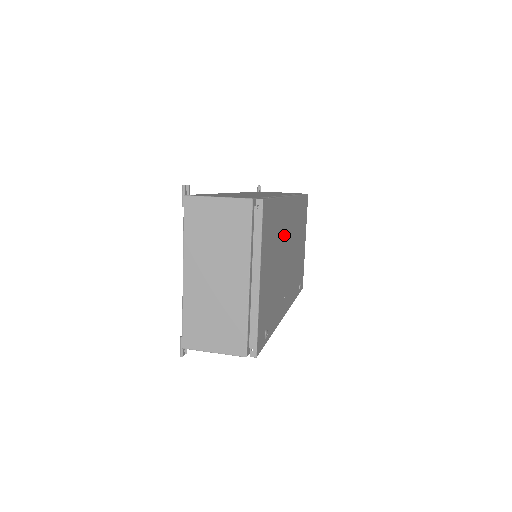
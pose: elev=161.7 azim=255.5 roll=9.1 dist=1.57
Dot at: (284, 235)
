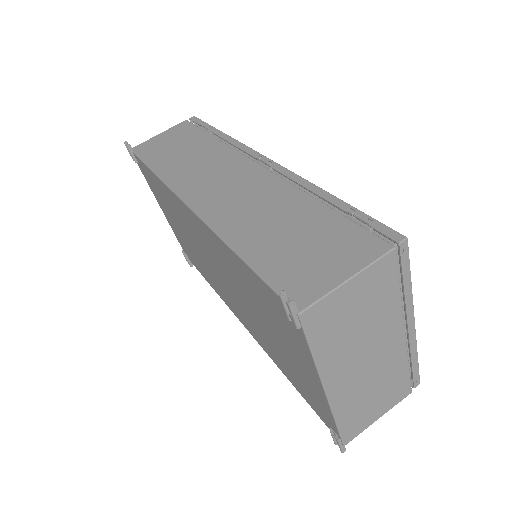
Dot at: occluded
